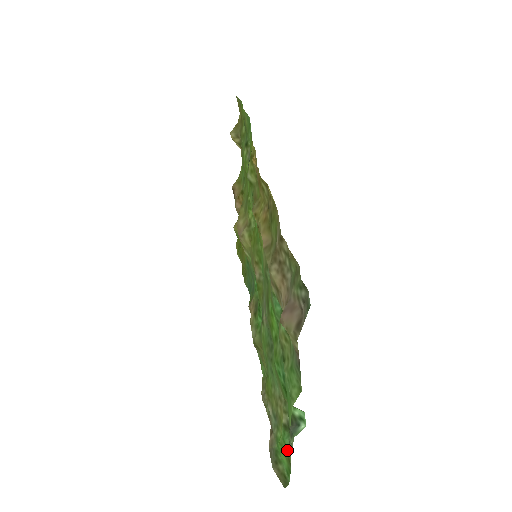
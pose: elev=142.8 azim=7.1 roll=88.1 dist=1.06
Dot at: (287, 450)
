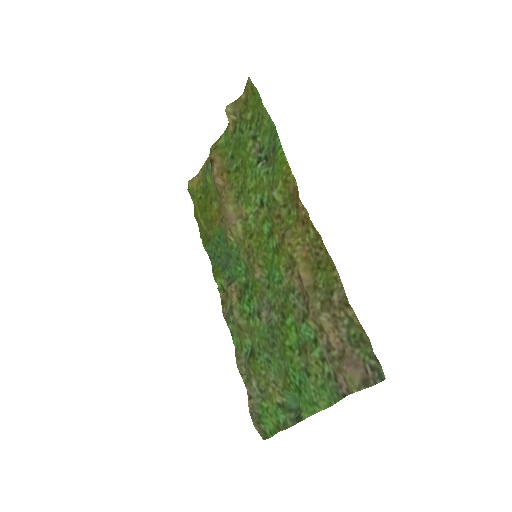
Dot at: (279, 421)
